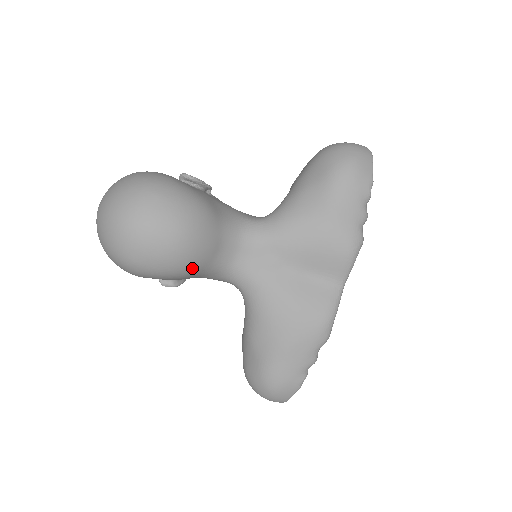
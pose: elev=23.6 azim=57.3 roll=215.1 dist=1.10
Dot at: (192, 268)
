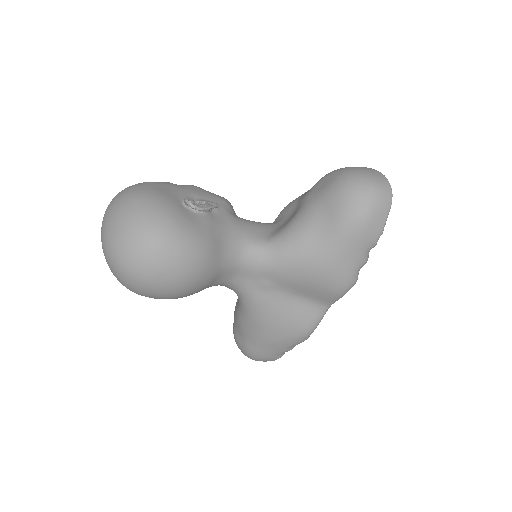
Dot at: occluded
